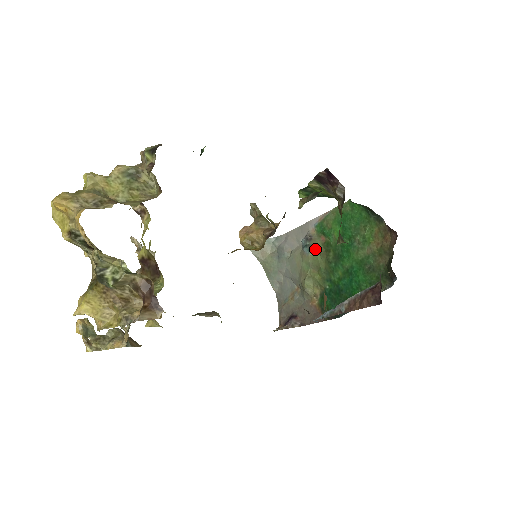
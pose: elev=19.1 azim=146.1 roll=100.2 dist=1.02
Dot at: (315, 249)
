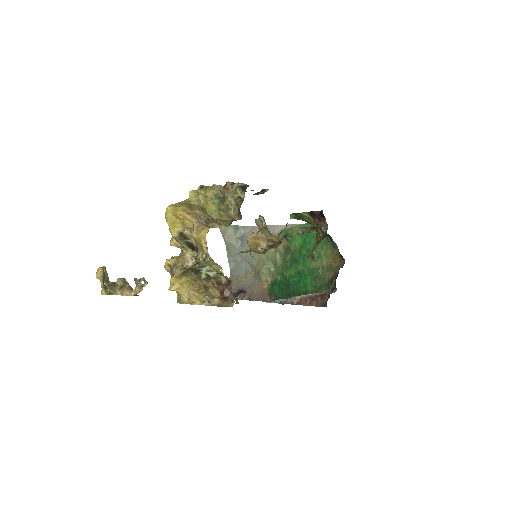
Dot at: (277, 248)
